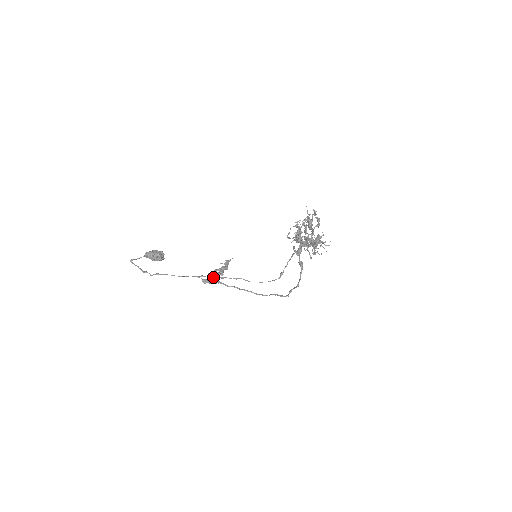
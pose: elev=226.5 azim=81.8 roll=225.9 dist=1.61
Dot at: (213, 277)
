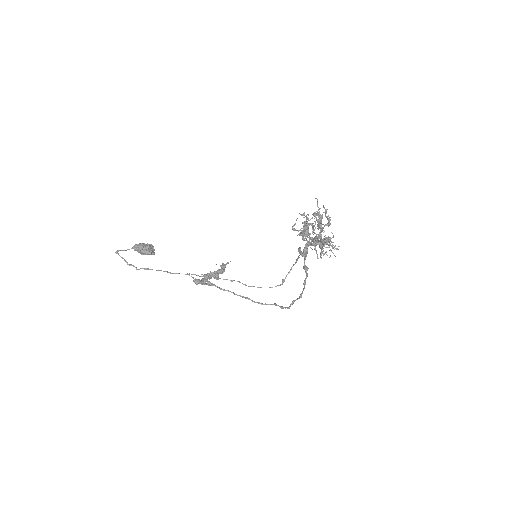
Dot at: (207, 279)
